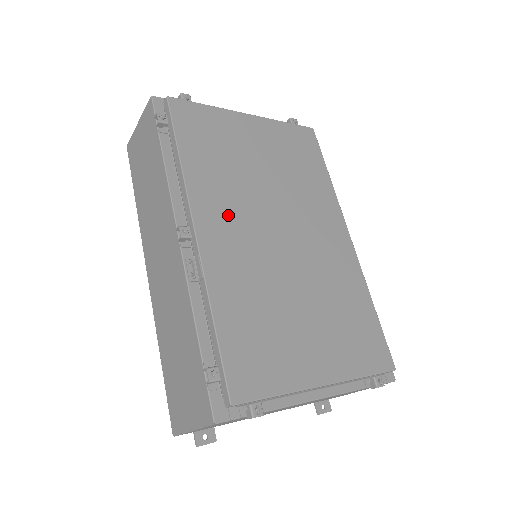
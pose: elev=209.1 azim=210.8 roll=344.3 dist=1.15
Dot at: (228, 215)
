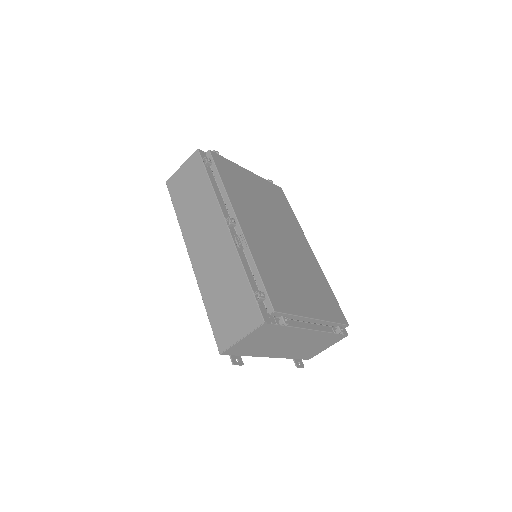
Dot at: (251, 218)
